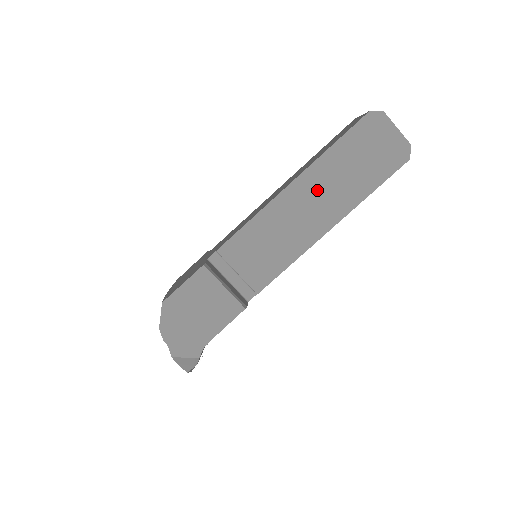
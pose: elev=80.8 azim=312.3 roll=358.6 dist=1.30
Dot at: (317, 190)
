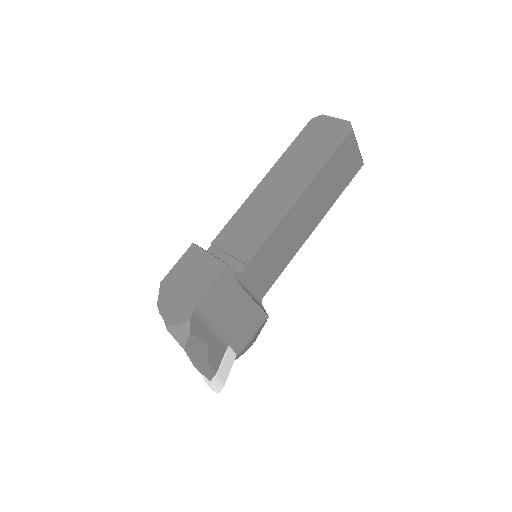
Dot at: (284, 175)
